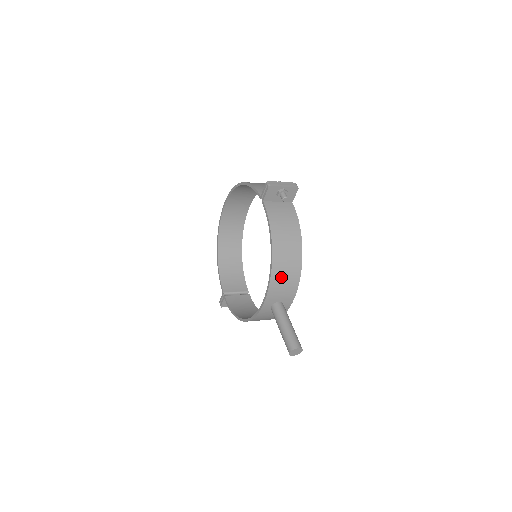
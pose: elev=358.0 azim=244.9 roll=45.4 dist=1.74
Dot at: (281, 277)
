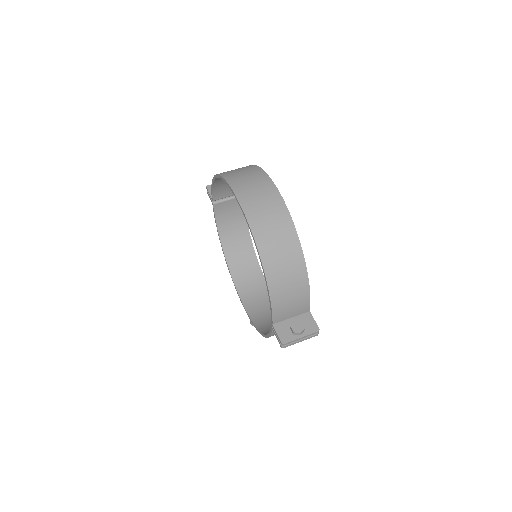
Dot at: (264, 321)
